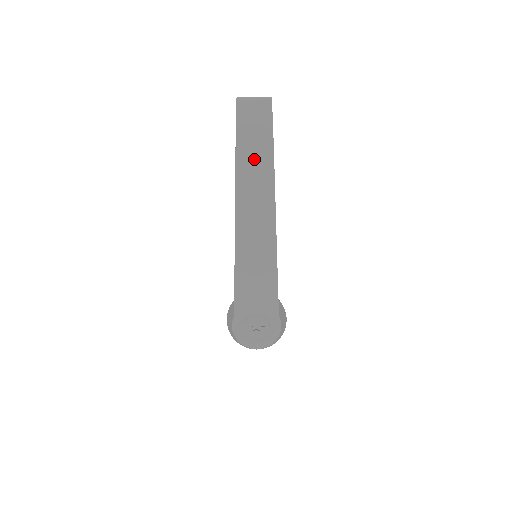
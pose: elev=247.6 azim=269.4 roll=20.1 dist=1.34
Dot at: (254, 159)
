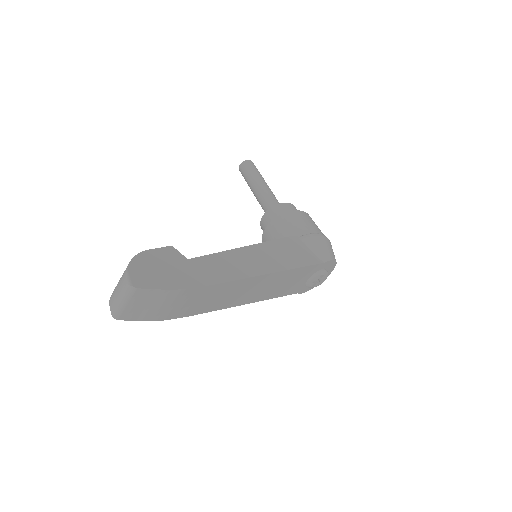
Dot at: (193, 303)
